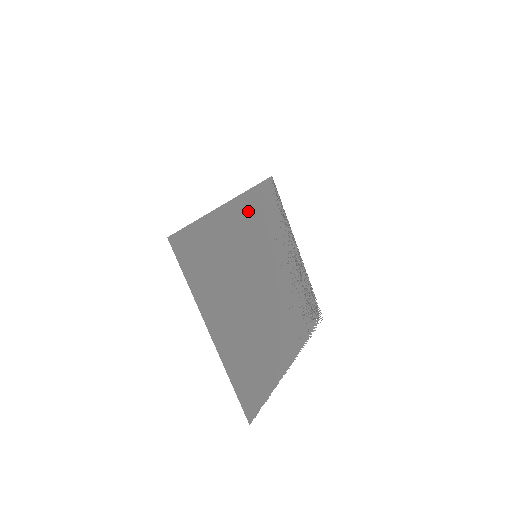
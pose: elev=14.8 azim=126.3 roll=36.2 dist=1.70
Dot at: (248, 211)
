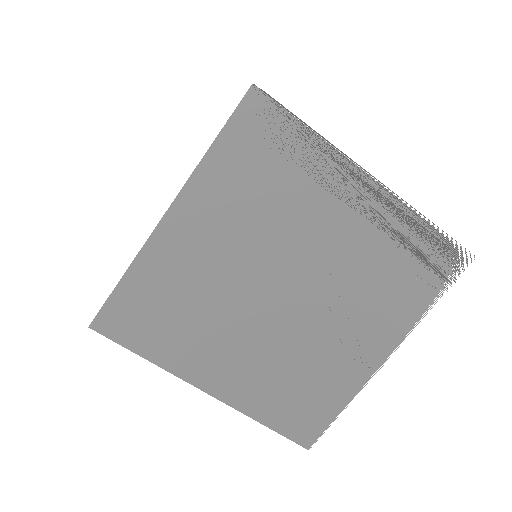
Dot at: (213, 198)
